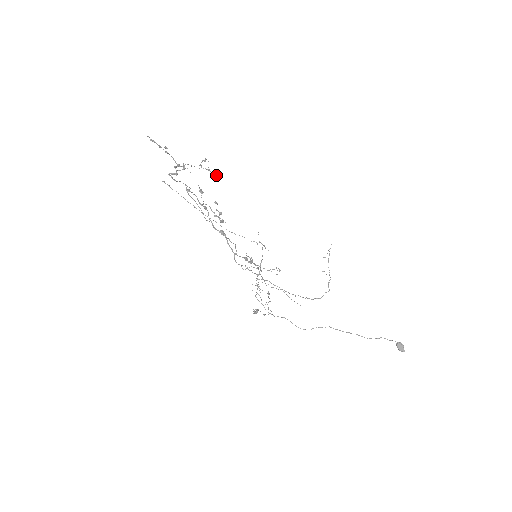
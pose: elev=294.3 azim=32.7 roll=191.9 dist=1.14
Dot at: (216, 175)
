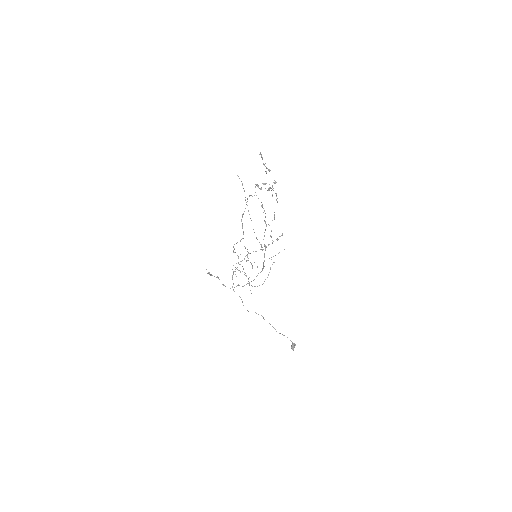
Dot at: occluded
